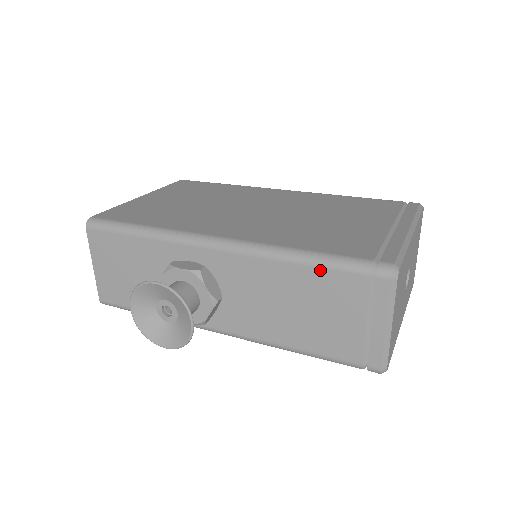
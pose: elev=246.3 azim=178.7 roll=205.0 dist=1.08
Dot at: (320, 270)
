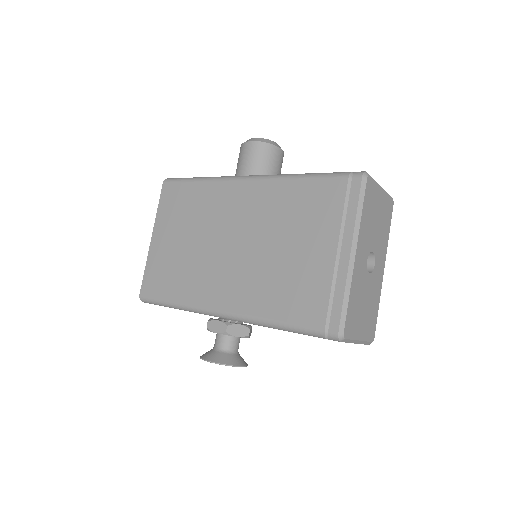
Dot at: occluded
